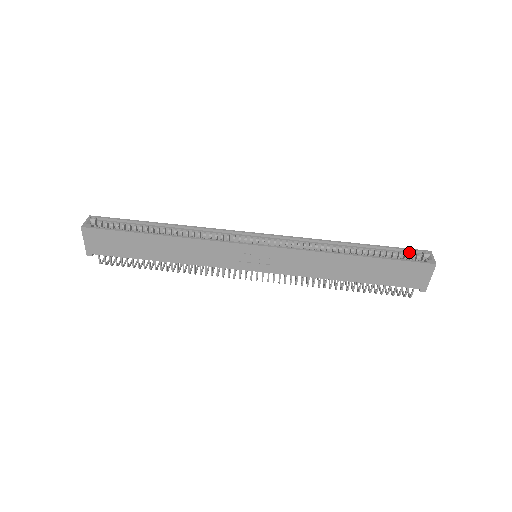
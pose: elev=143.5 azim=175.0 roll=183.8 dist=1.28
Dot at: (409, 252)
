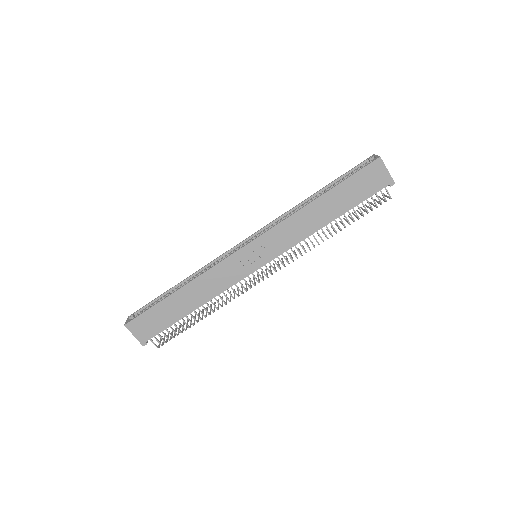
Dot at: (358, 167)
